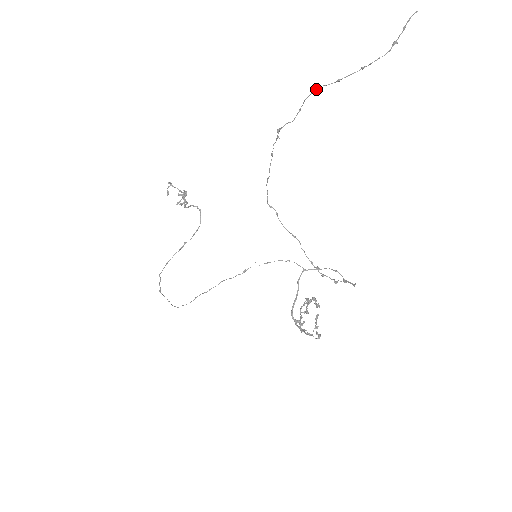
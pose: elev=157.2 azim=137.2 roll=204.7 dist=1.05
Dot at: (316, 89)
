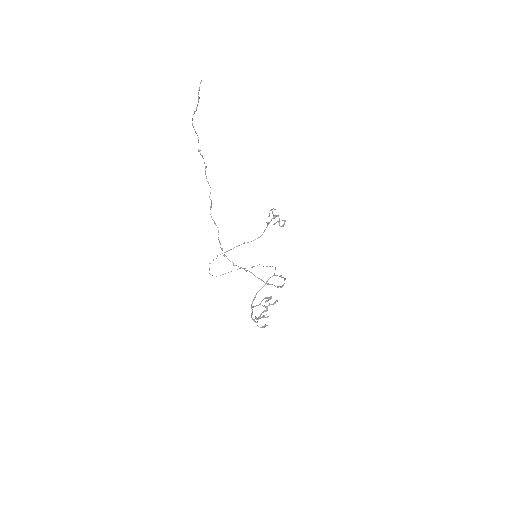
Dot at: (192, 125)
